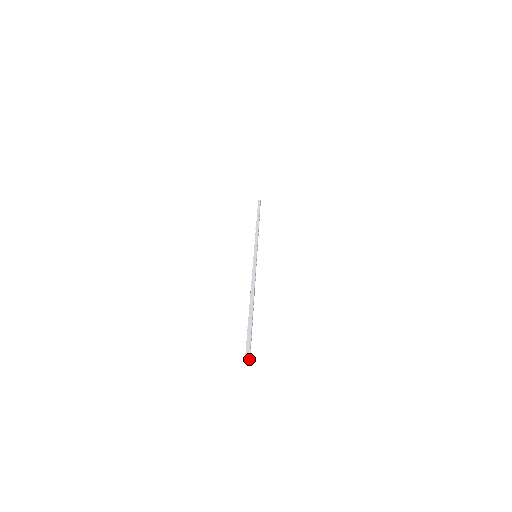
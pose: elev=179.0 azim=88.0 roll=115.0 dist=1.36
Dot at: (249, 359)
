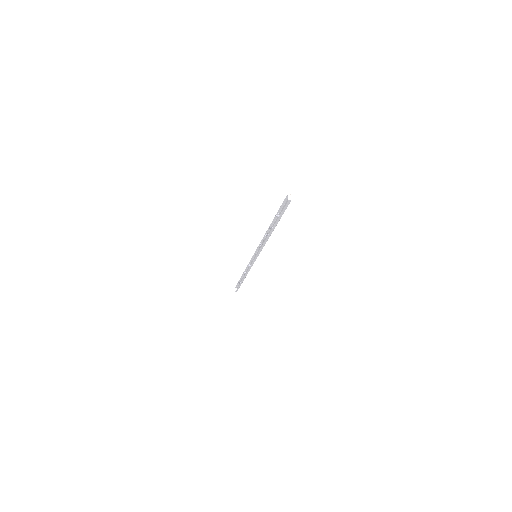
Dot at: (290, 194)
